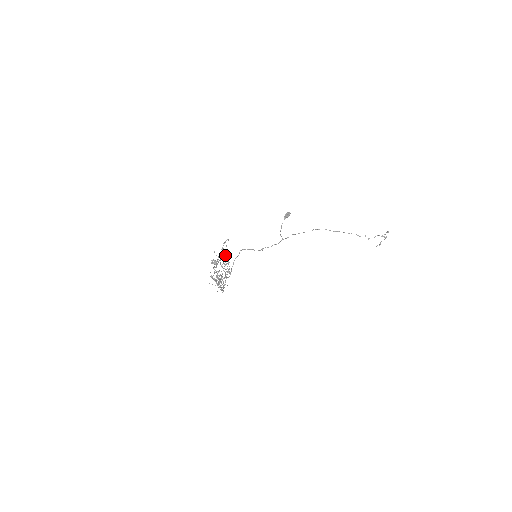
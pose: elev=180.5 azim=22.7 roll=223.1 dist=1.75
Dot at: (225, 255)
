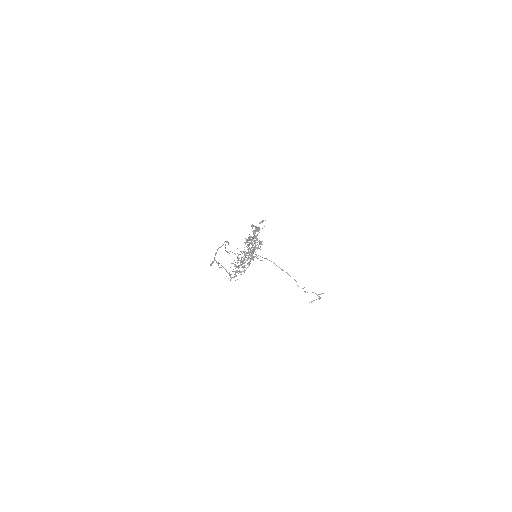
Dot at: occluded
